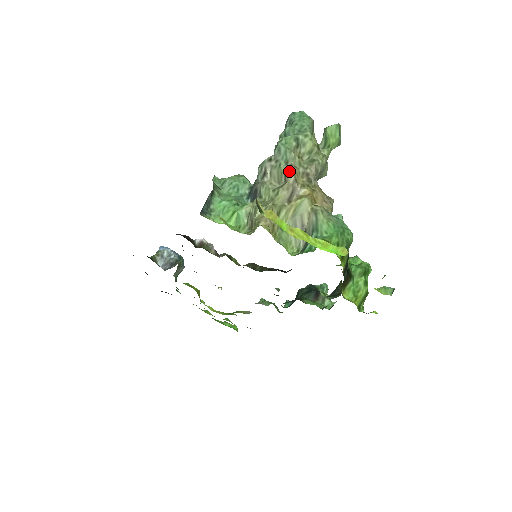
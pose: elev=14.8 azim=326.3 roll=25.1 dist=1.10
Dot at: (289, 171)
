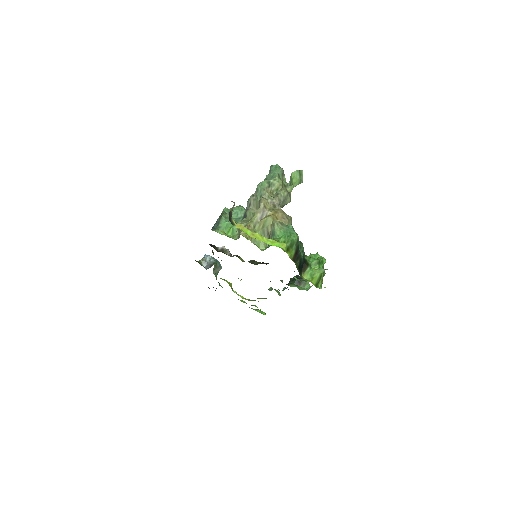
Dot at: (260, 202)
